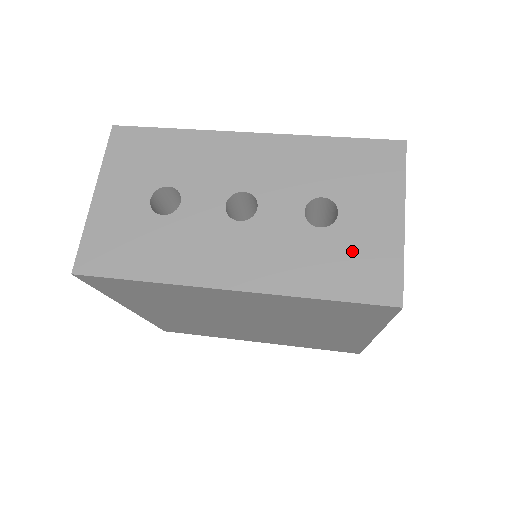
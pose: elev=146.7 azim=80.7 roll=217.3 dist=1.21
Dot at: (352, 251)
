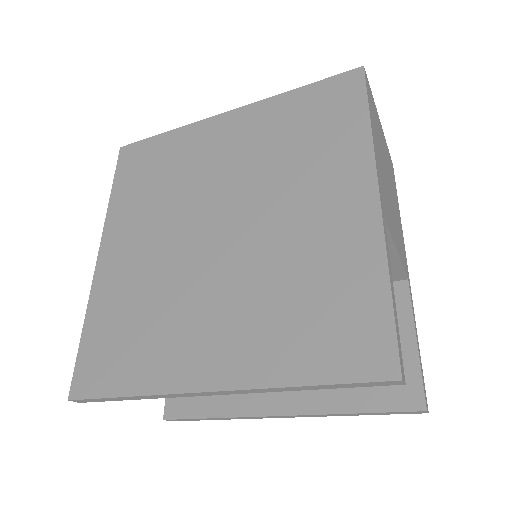
Dot at: occluded
